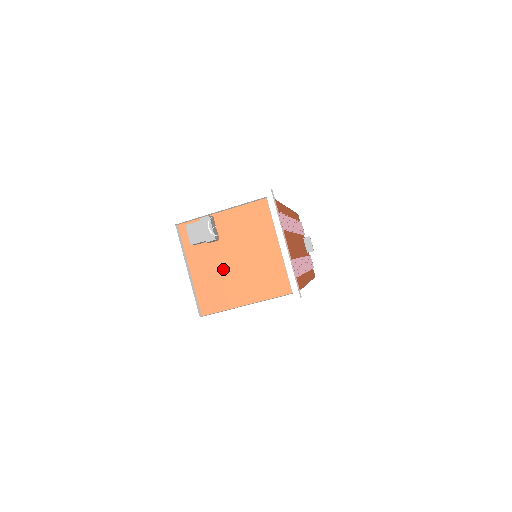
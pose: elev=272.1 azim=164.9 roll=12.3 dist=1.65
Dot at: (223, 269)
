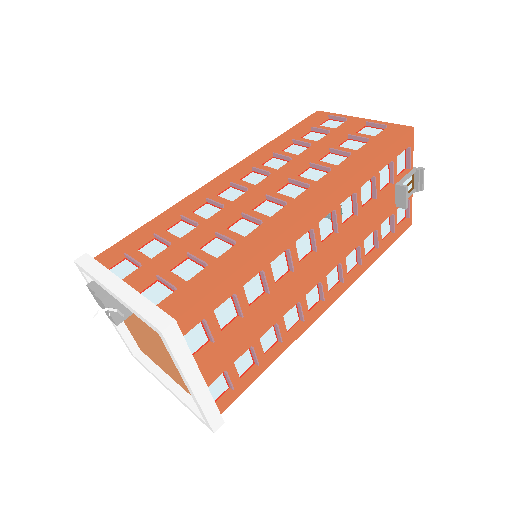
Dot at: (145, 338)
